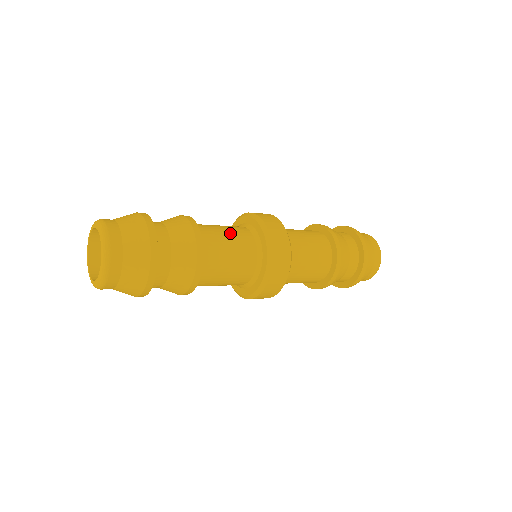
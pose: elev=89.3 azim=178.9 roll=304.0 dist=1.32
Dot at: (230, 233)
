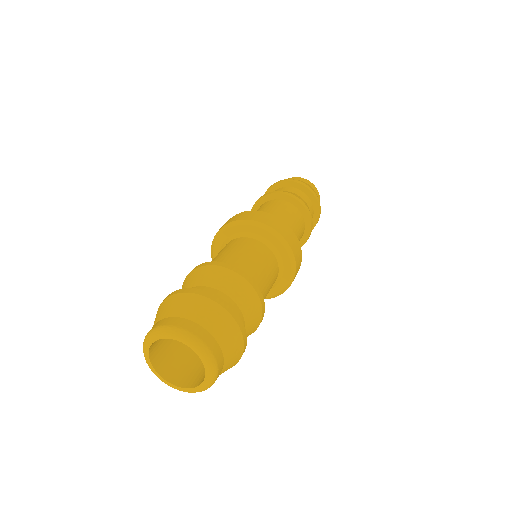
Dot at: (270, 280)
